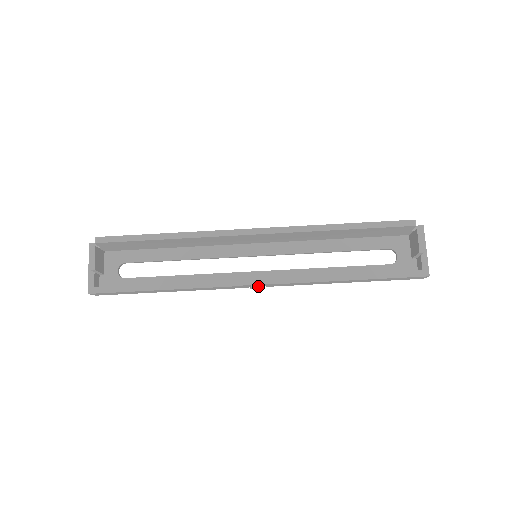
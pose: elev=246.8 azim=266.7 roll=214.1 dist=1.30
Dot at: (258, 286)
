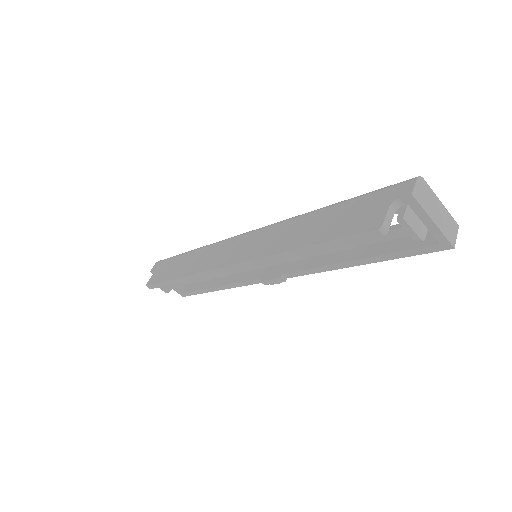
Dot at: (276, 283)
